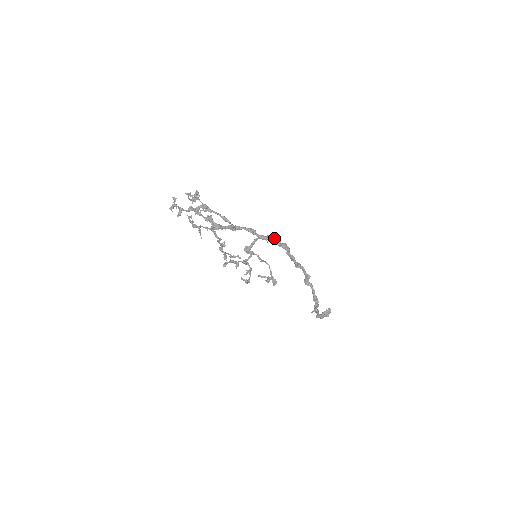
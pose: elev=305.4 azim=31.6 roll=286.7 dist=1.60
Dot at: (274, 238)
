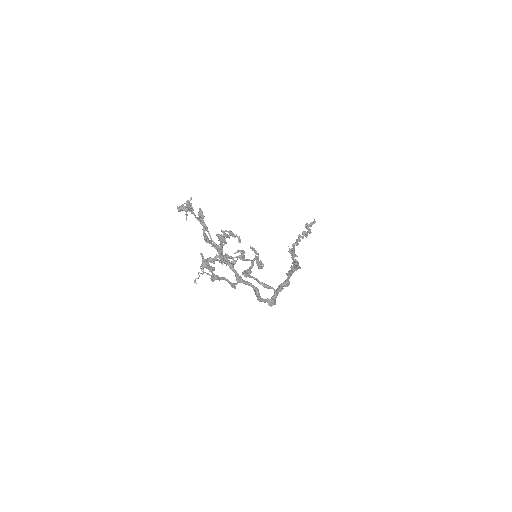
Dot at: occluded
